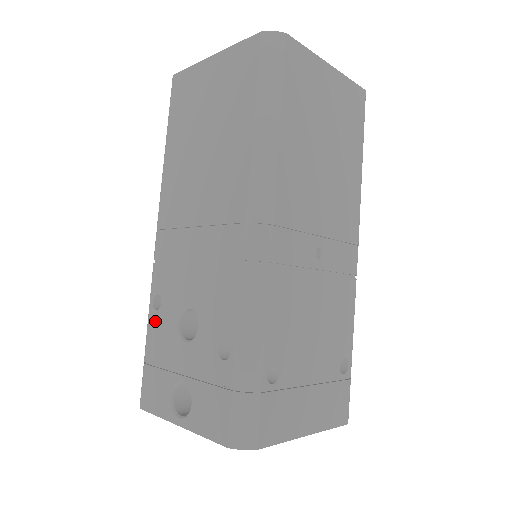
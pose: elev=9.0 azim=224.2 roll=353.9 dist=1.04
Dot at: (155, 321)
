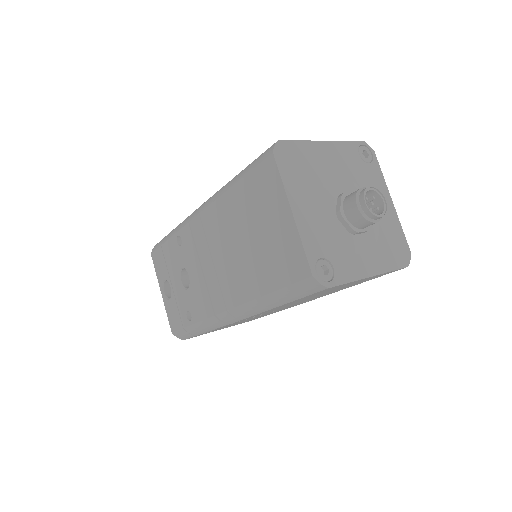
Dot at: (174, 245)
